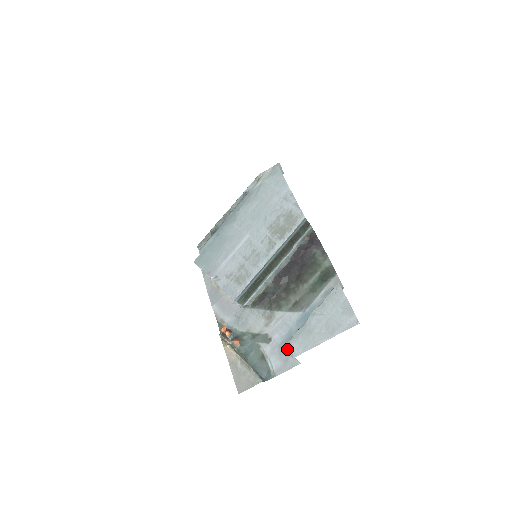
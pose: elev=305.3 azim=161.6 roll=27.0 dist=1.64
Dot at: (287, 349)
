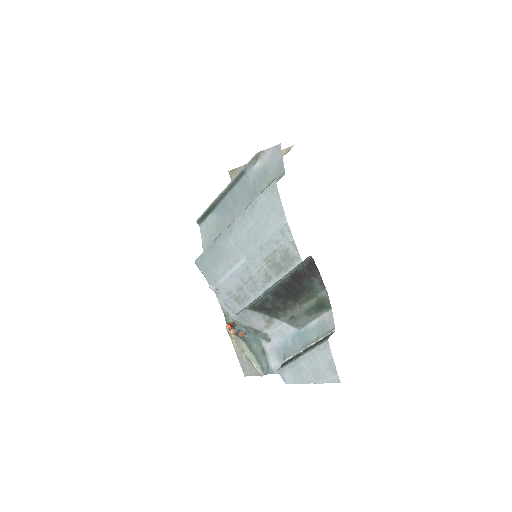
Dot at: (280, 374)
